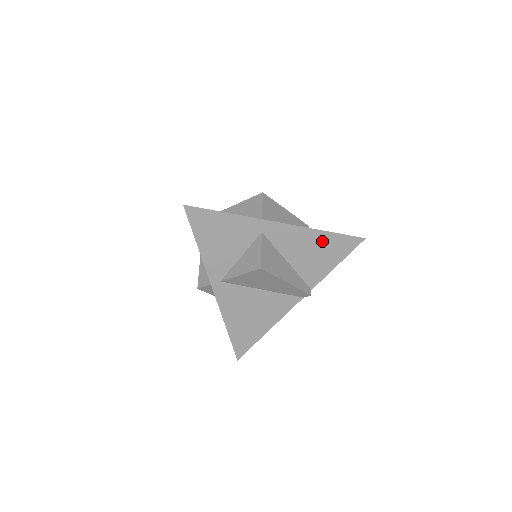
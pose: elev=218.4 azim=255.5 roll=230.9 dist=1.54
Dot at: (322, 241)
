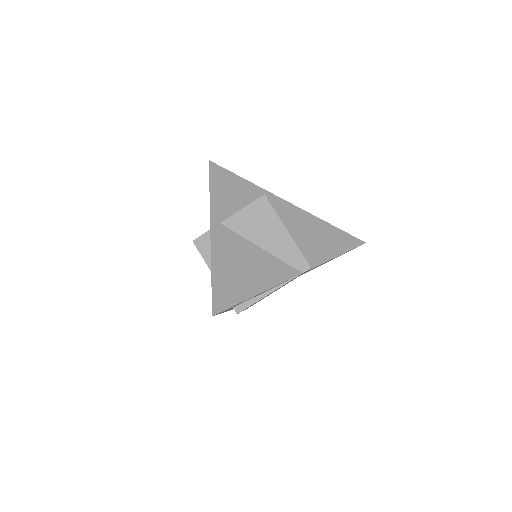
Dot at: (323, 229)
